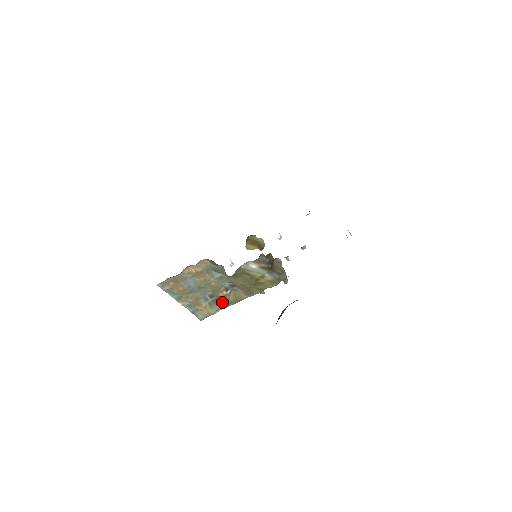
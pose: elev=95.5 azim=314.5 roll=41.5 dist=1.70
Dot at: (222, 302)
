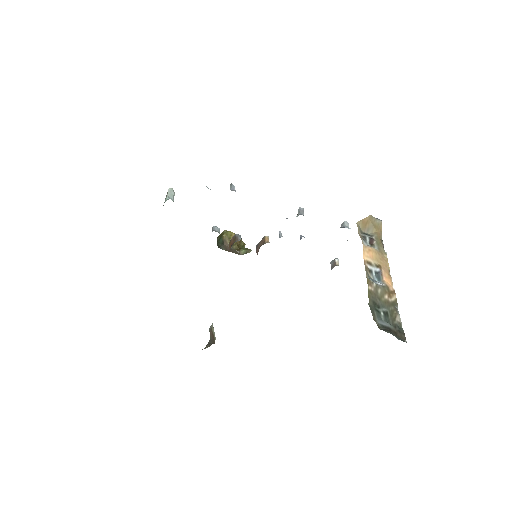
Dot at: occluded
